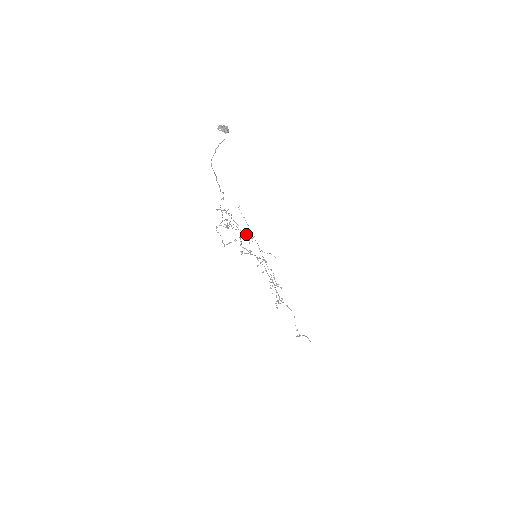
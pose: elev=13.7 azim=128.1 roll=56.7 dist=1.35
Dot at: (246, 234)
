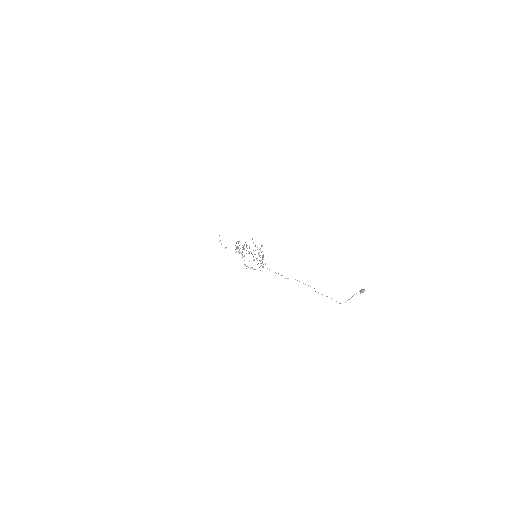
Dot at: (263, 256)
